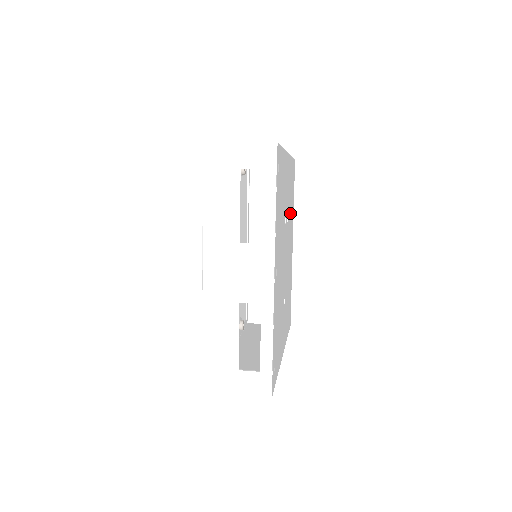
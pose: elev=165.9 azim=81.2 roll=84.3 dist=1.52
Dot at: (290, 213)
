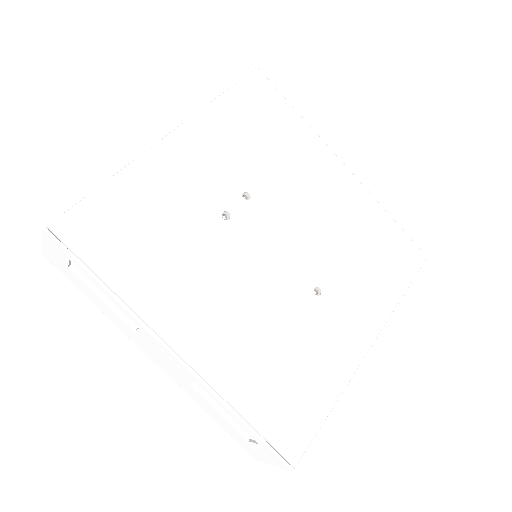
Dot at: (273, 162)
